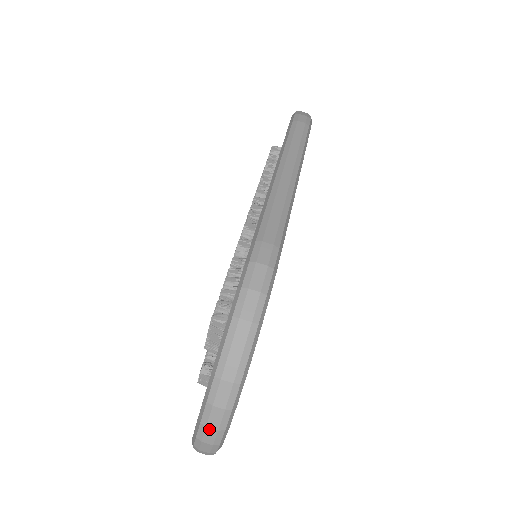
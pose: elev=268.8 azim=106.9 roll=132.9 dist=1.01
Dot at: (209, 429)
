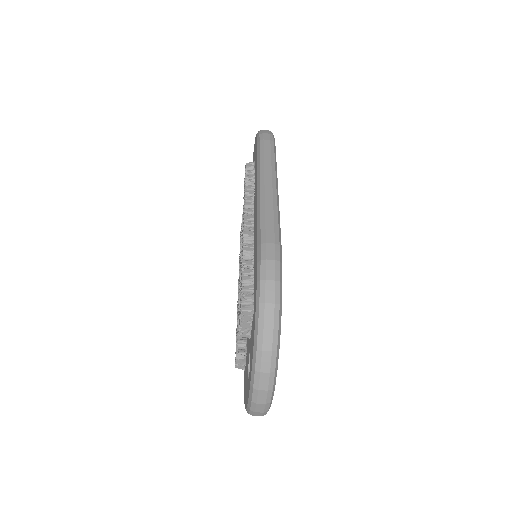
Dot at: (261, 391)
